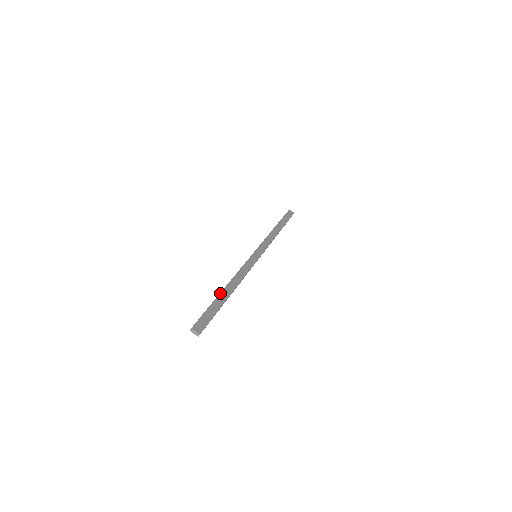
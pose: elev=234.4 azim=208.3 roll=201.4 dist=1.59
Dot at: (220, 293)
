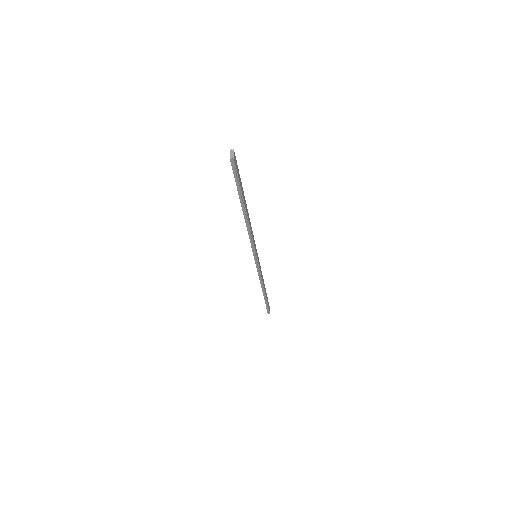
Dot at: occluded
